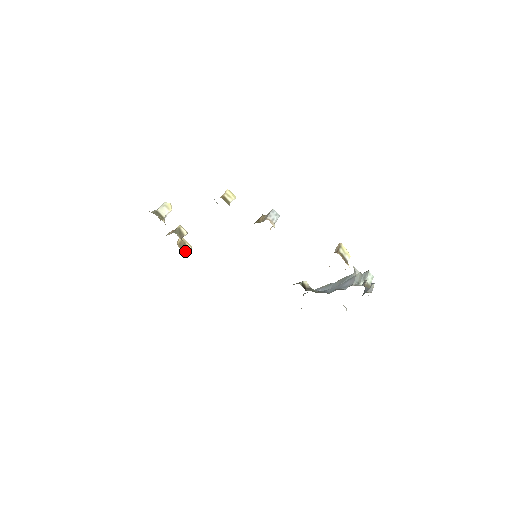
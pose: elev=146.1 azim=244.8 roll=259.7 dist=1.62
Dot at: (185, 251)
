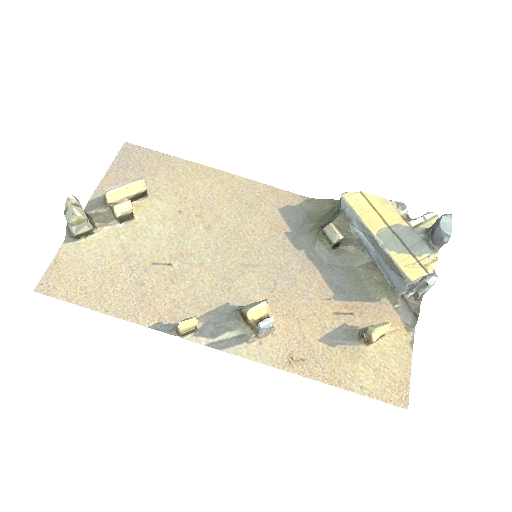
Dot at: (143, 195)
